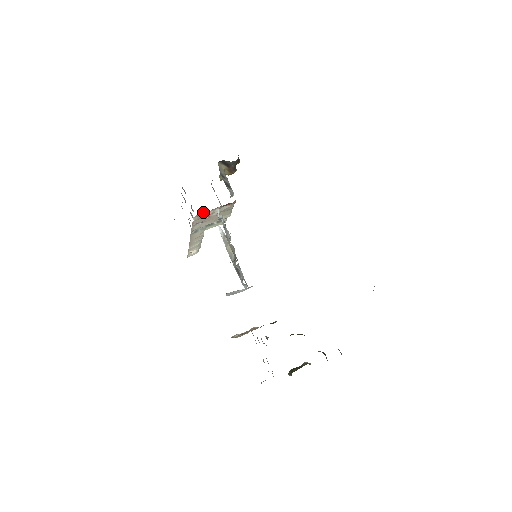
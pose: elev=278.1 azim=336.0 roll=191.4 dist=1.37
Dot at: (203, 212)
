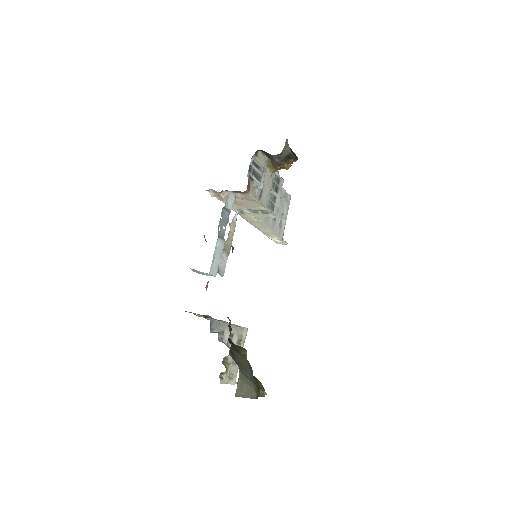
Dot at: occluded
